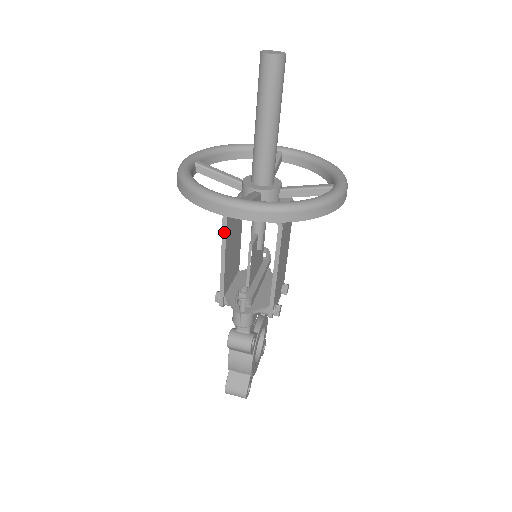
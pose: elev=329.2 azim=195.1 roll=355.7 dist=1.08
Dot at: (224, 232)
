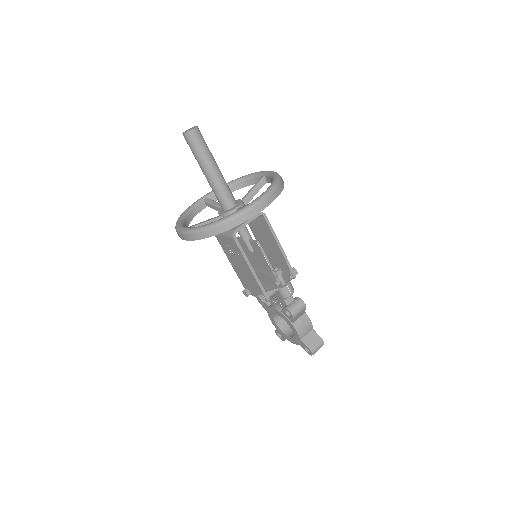
Dot at: (240, 248)
